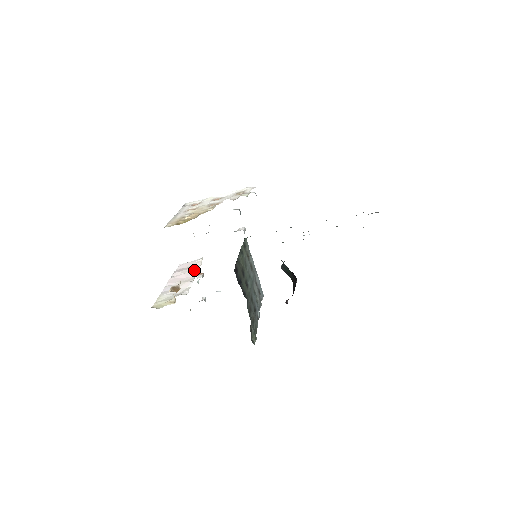
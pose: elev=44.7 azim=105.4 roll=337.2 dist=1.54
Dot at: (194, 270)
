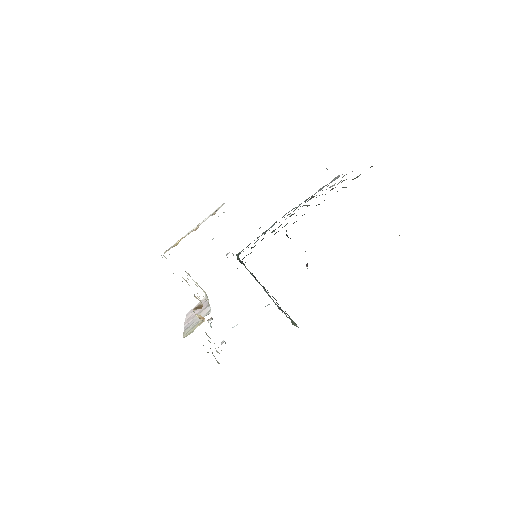
Dot at: (204, 304)
